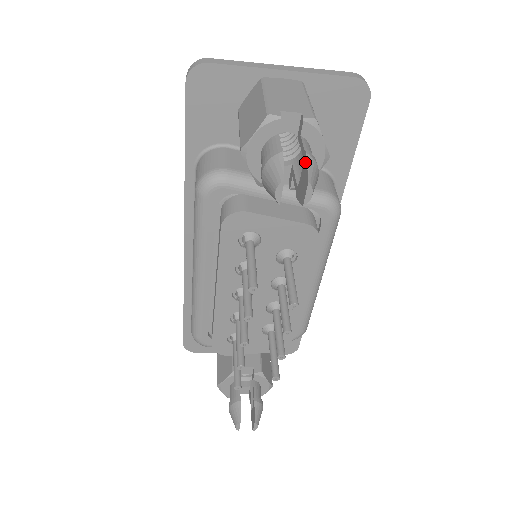
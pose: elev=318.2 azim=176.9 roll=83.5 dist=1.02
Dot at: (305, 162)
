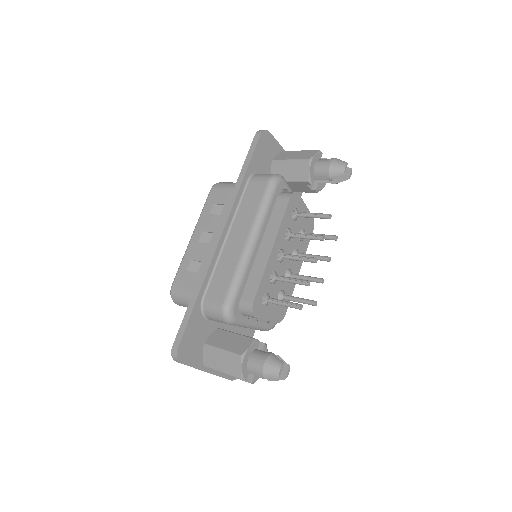
Dot at: occluded
